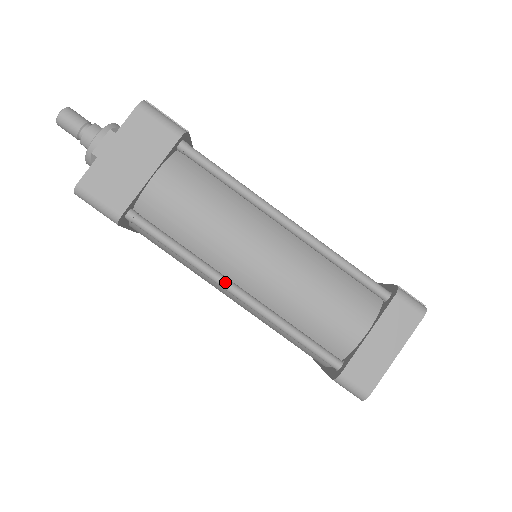
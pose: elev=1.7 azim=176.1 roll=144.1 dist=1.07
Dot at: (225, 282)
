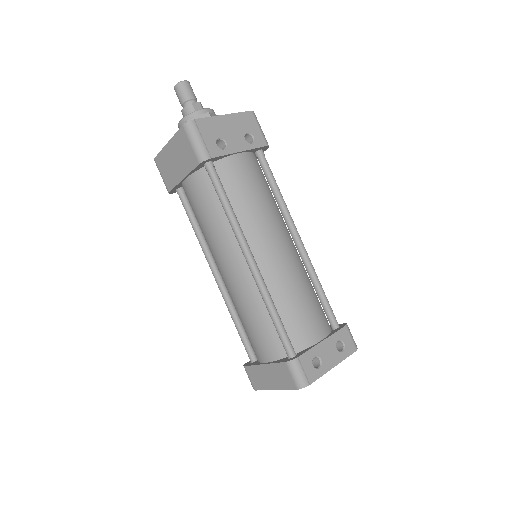
Dot at: (210, 267)
